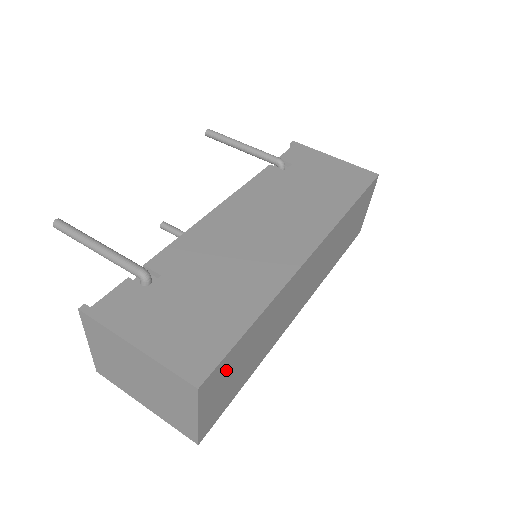
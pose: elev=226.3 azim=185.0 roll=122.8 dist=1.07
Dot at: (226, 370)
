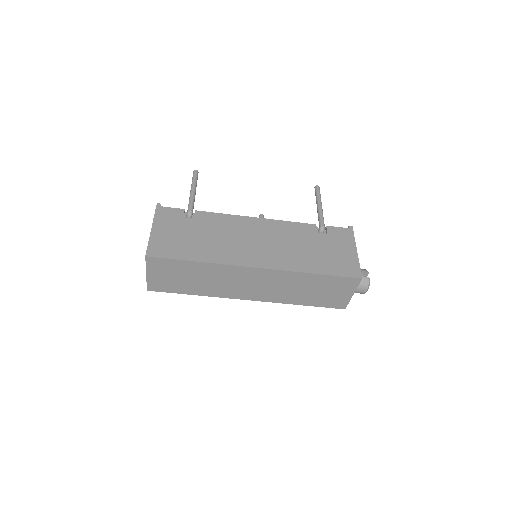
Dot at: (169, 267)
